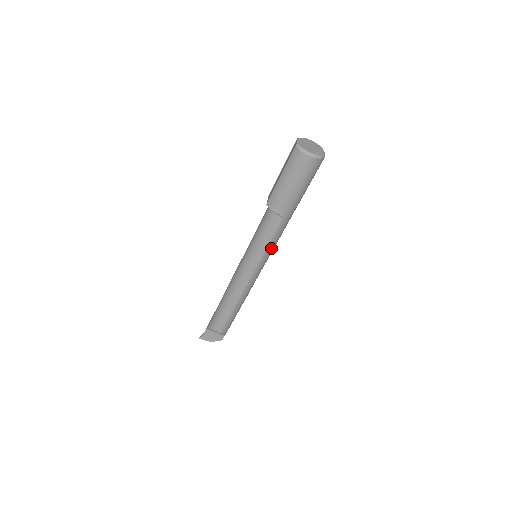
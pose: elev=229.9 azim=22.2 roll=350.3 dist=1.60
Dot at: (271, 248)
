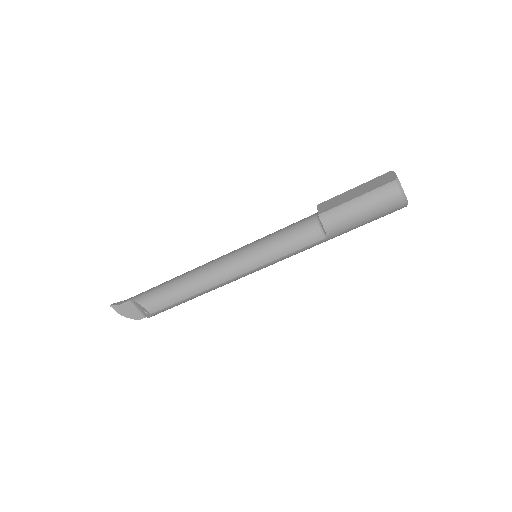
Dot at: (284, 258)
